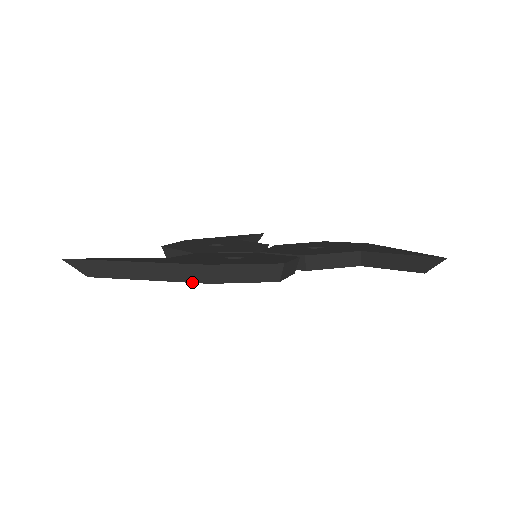
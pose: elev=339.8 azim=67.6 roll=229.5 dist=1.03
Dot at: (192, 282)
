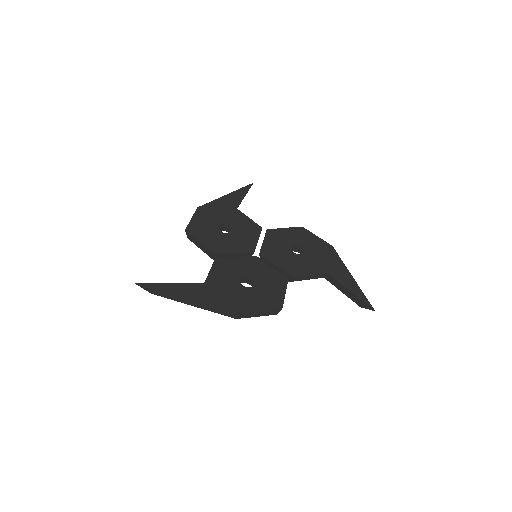
Dot at: (225, 315)
